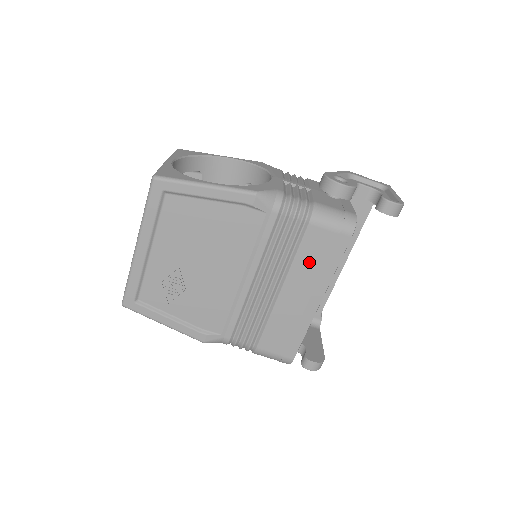
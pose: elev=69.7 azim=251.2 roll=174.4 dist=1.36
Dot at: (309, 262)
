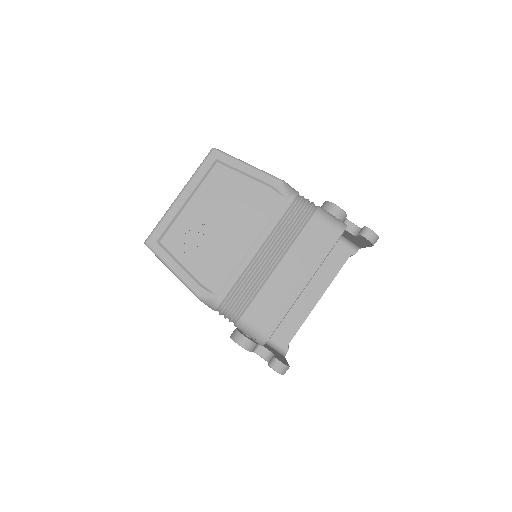
Dot at: (306, 246)
